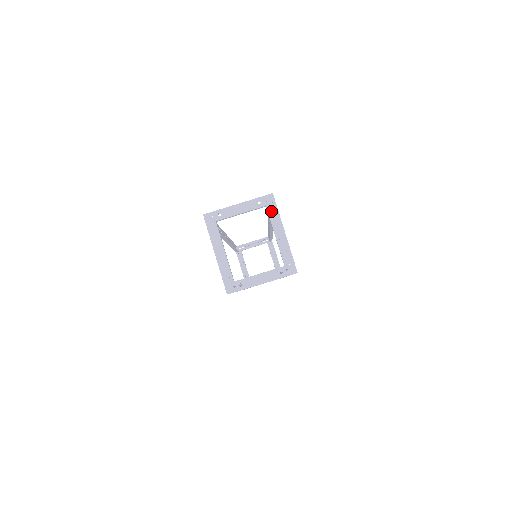
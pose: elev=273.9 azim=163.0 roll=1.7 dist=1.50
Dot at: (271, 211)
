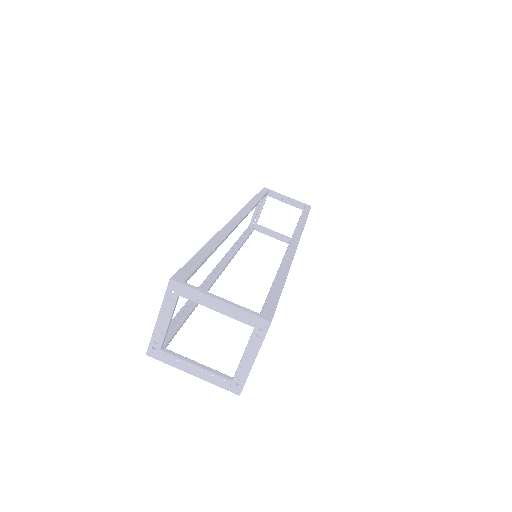
Dot at: (187, 295)
